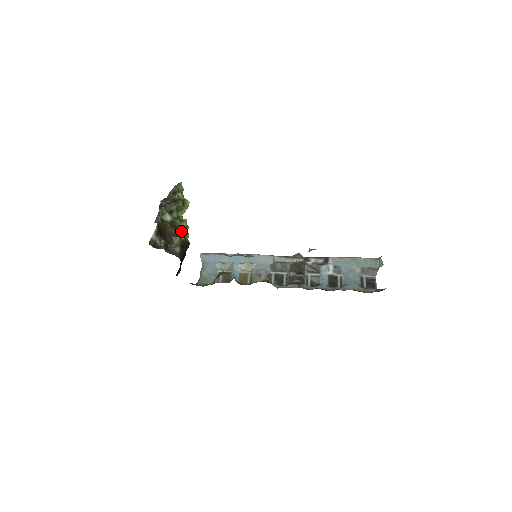
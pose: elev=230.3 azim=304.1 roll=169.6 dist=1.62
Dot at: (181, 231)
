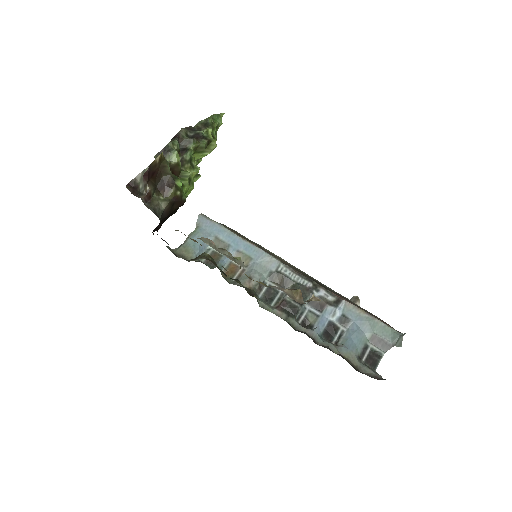
Dot at: (181, 183)
